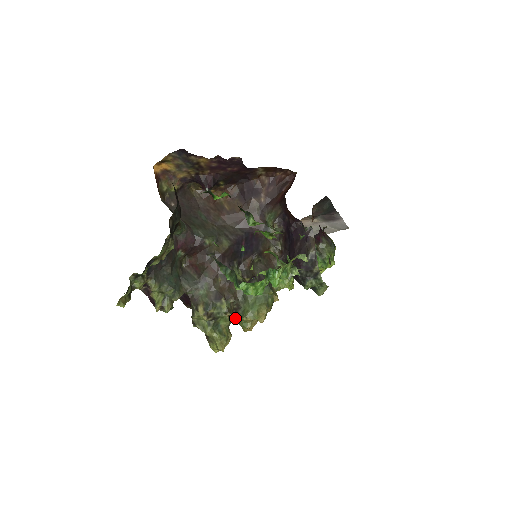
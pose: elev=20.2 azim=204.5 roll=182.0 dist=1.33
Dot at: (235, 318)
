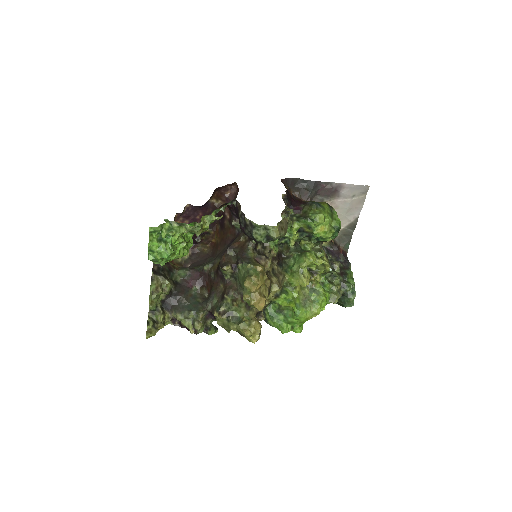
Dot at: (253, 307)
